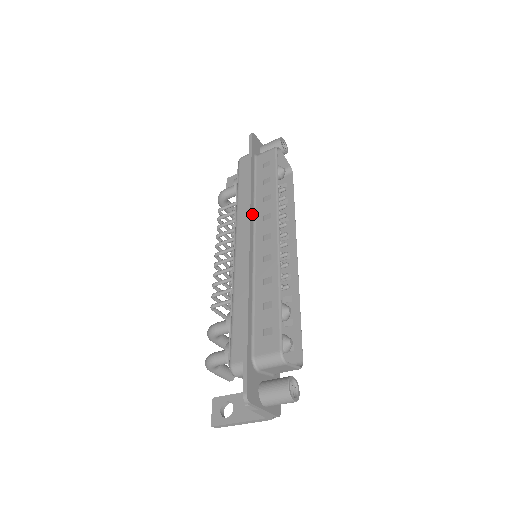
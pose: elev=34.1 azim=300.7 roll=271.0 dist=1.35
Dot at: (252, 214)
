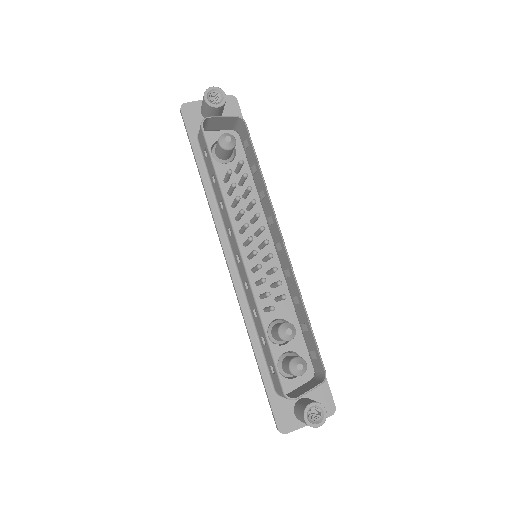
Dot at: (221, 228)
